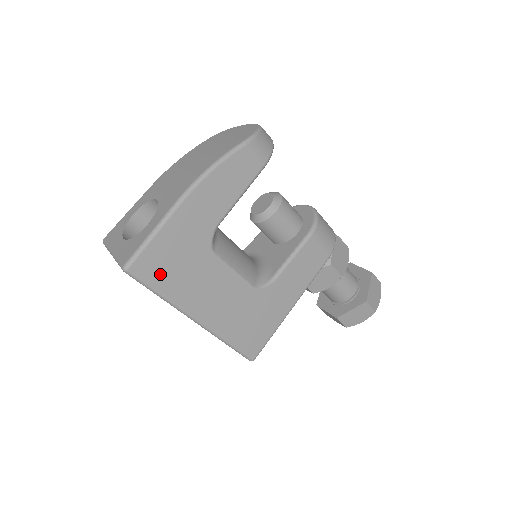
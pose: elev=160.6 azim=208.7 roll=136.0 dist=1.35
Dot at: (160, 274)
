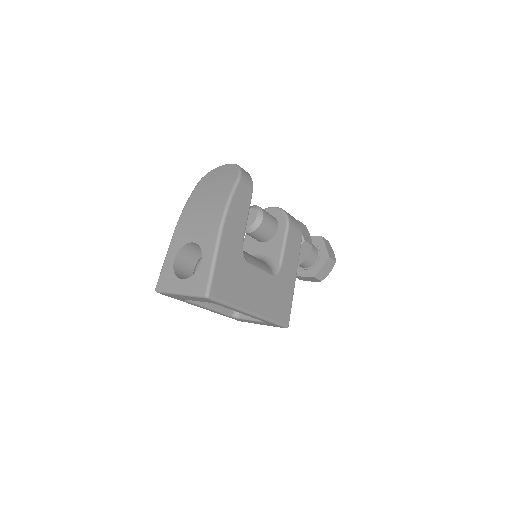
Dot at: (226, 290)
